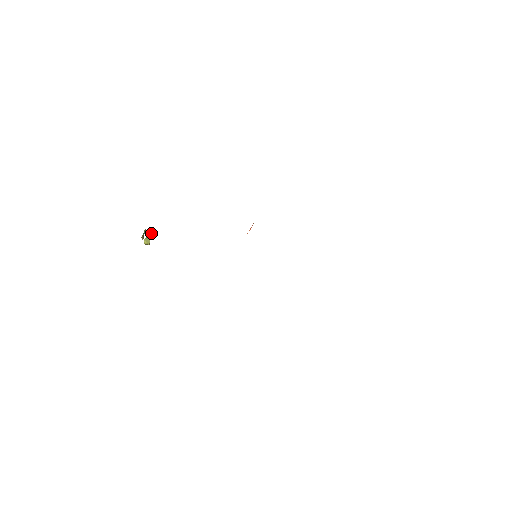
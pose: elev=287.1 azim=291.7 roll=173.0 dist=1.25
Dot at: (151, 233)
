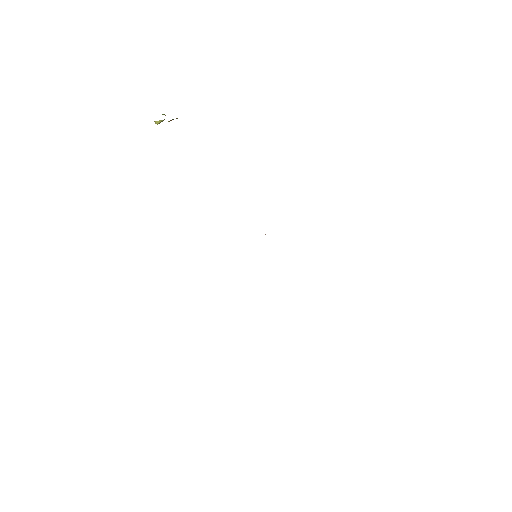
Dot at: occluded
